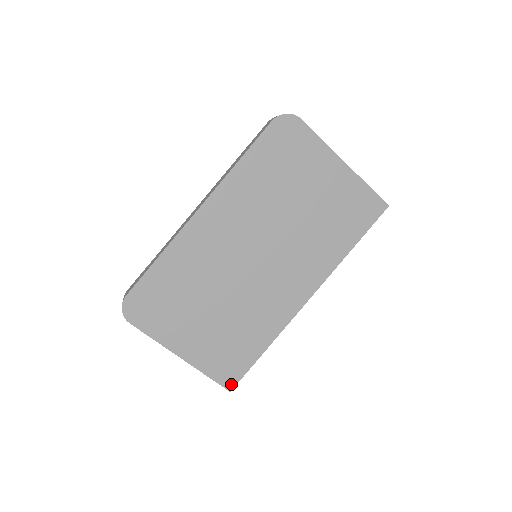
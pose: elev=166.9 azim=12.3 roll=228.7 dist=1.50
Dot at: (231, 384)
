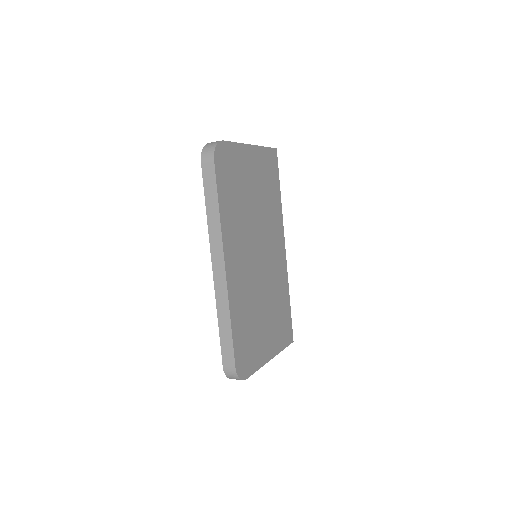
Dot at: (291, 338)
